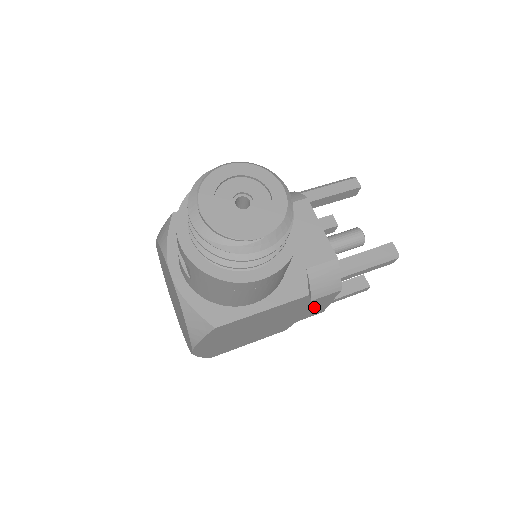
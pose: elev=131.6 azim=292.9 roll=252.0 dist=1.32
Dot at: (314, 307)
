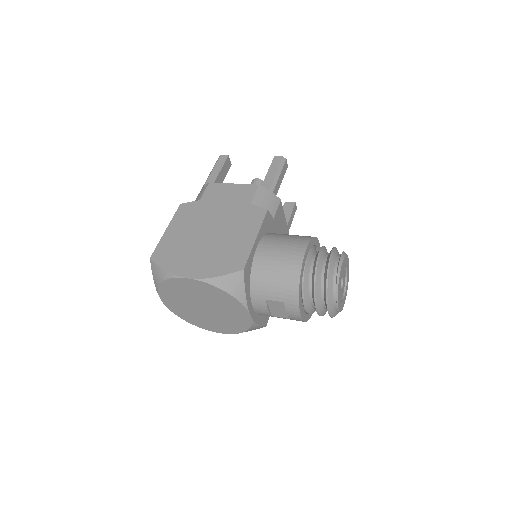
Dot at: occluded
